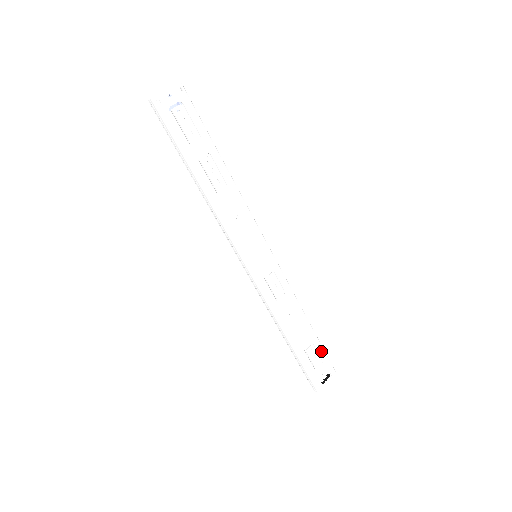
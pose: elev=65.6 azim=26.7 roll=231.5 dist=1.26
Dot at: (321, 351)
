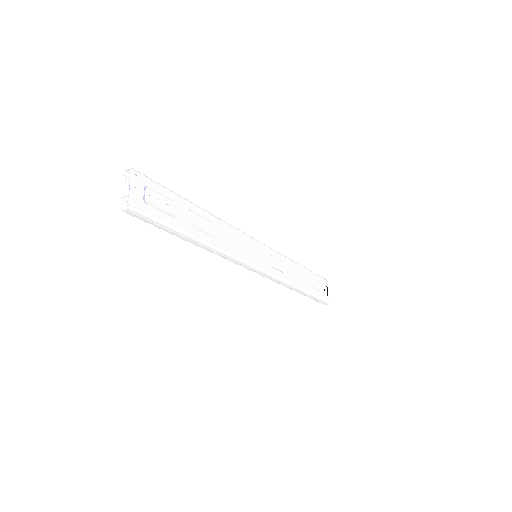
Dot at: (316, 277)
